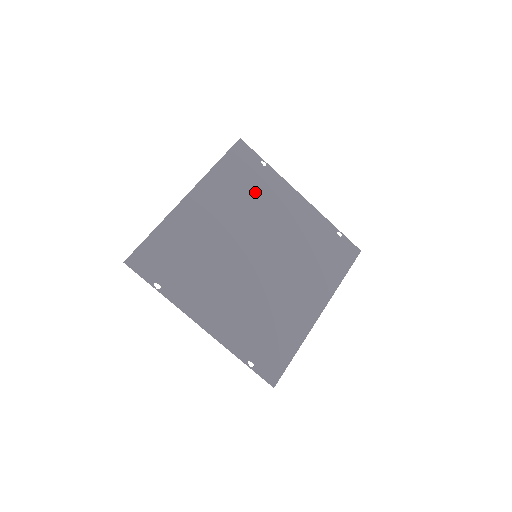
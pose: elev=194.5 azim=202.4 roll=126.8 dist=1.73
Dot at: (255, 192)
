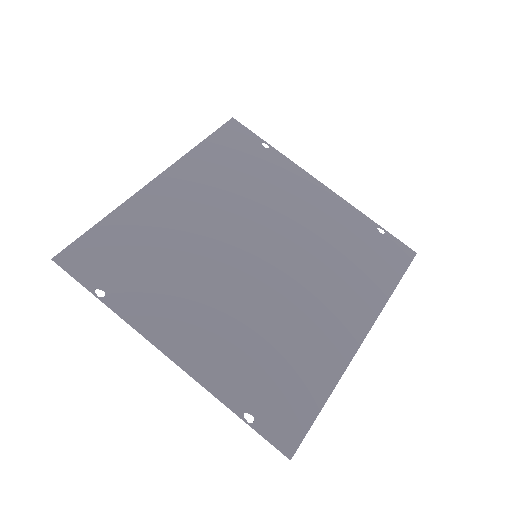
Dot at: (254, 177)
